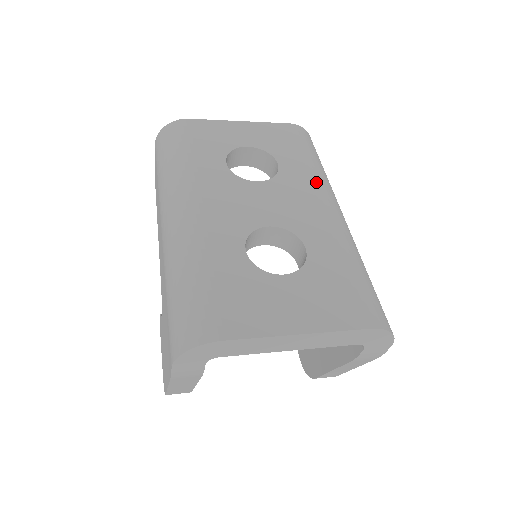
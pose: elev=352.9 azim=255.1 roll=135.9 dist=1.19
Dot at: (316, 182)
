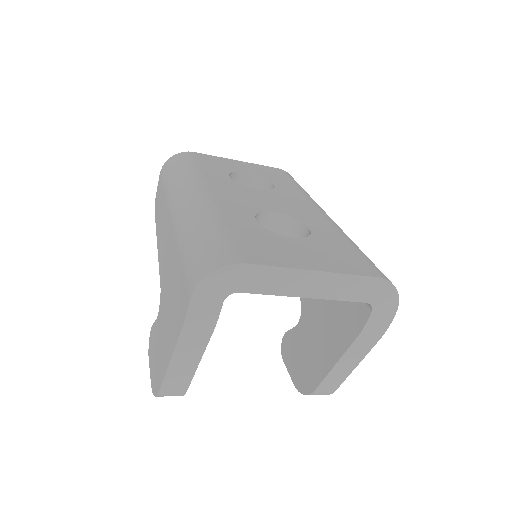
Dot at: (308, 198)
